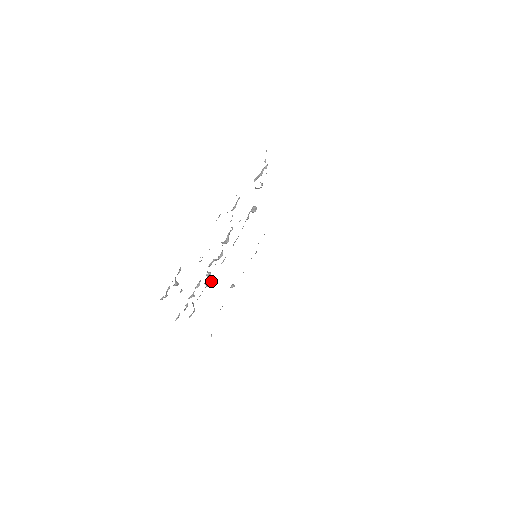
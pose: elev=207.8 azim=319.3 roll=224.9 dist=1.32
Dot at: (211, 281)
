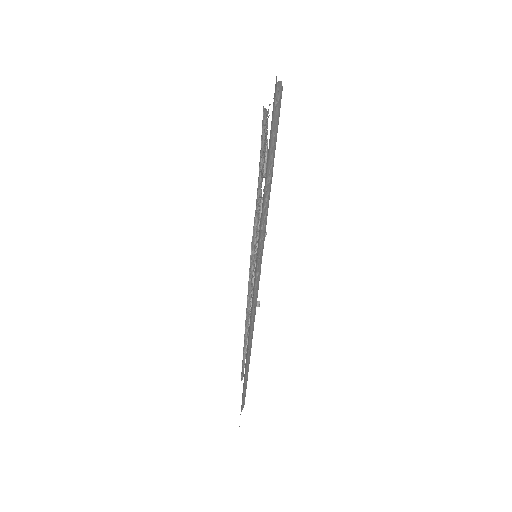
Dot at: (258, 301)
